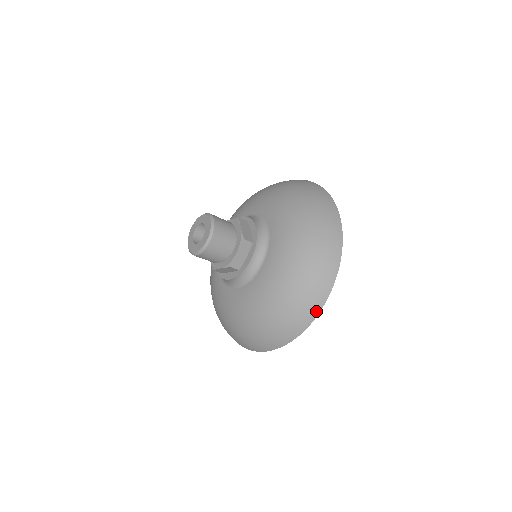
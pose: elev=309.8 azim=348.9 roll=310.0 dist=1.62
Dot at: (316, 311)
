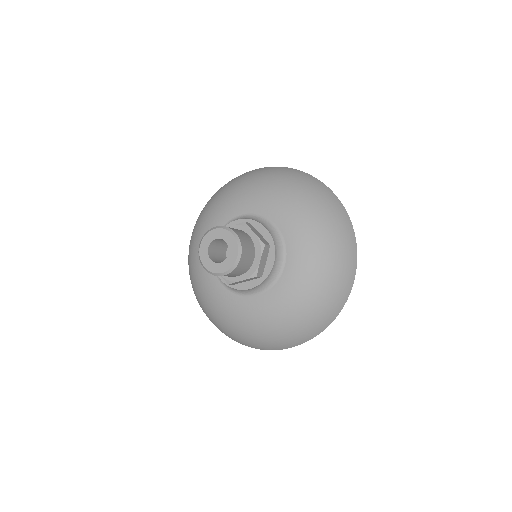
Dot at: (274, 349)
